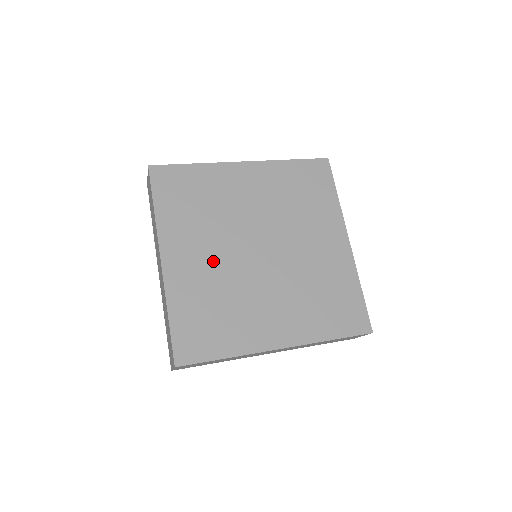
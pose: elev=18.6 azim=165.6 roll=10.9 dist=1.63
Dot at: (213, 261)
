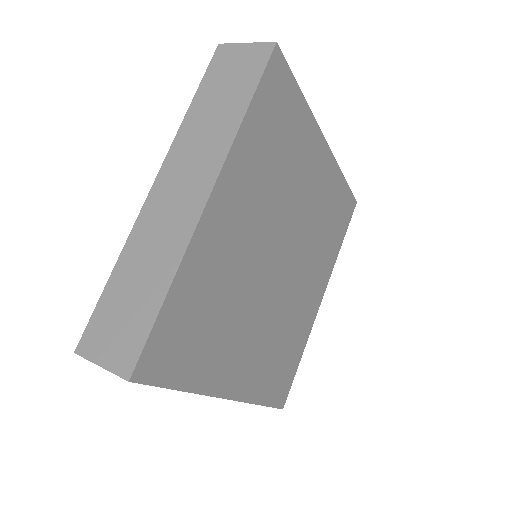
Dot at: (246, 244)
